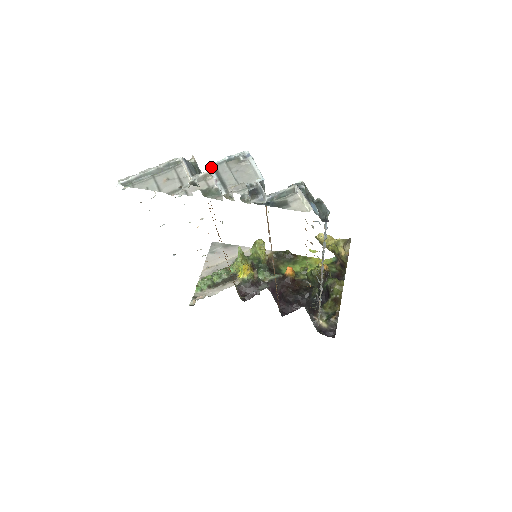
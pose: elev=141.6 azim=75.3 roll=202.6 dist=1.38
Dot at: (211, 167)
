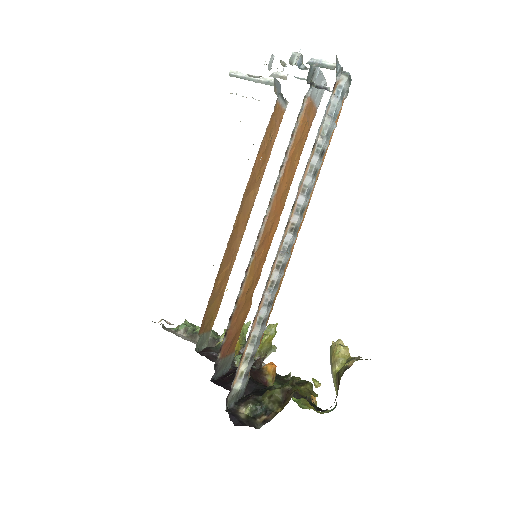
Dot at: occluded
